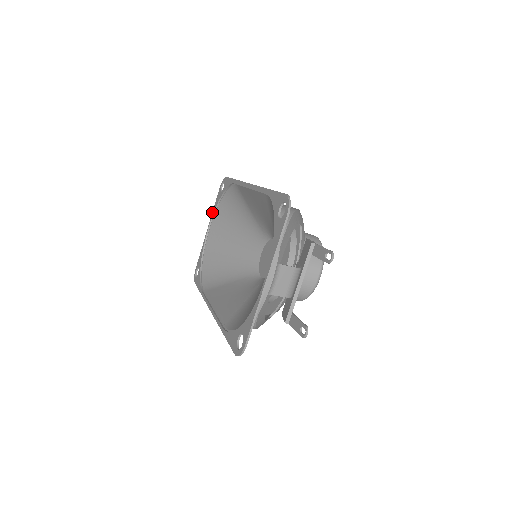
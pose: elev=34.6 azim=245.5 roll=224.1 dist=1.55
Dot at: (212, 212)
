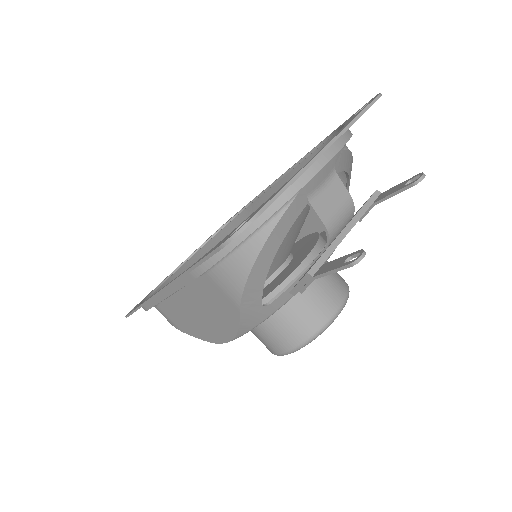
Dot at: occluded
